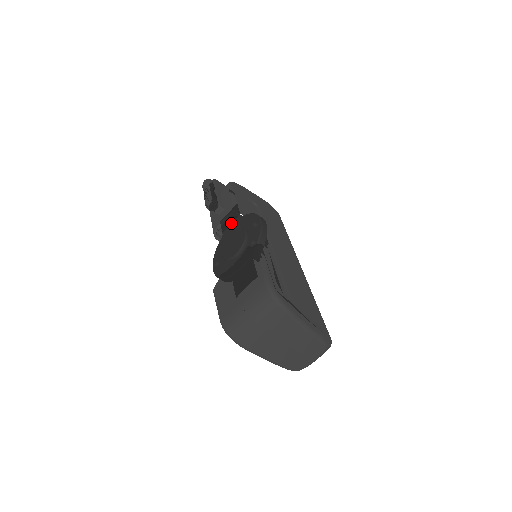
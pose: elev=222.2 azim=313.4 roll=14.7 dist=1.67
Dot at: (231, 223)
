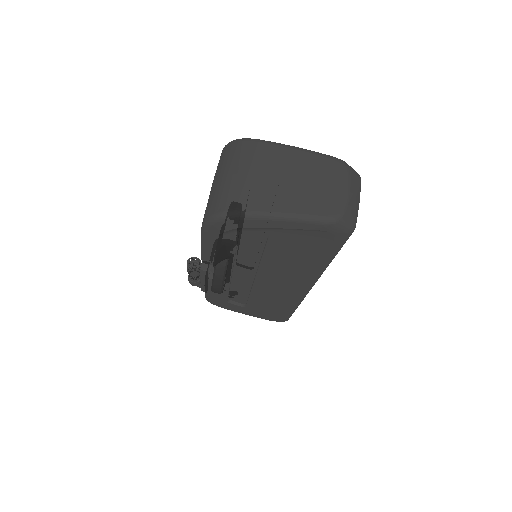
Dot at: occluded
